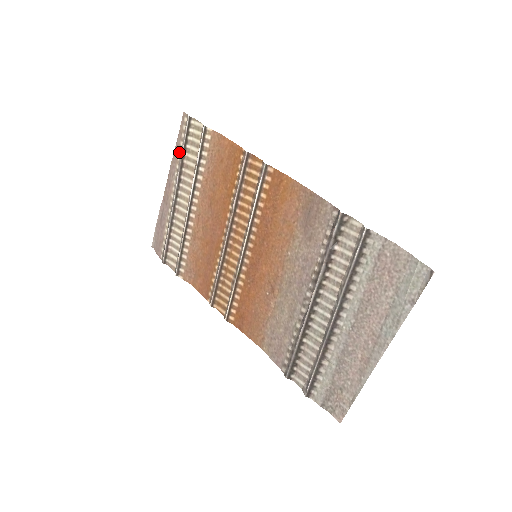
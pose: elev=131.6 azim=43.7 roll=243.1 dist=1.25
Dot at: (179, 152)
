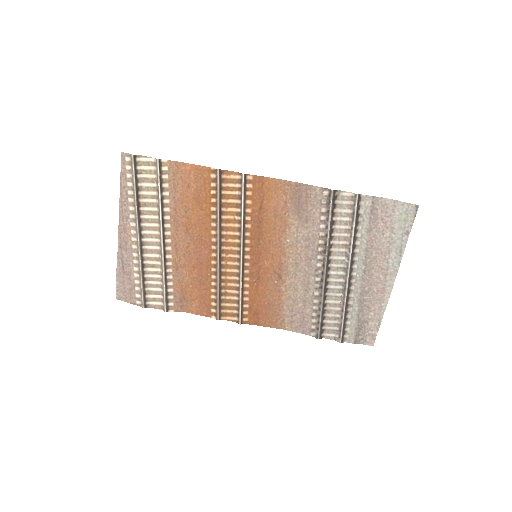
Dot at: (128, 194)
